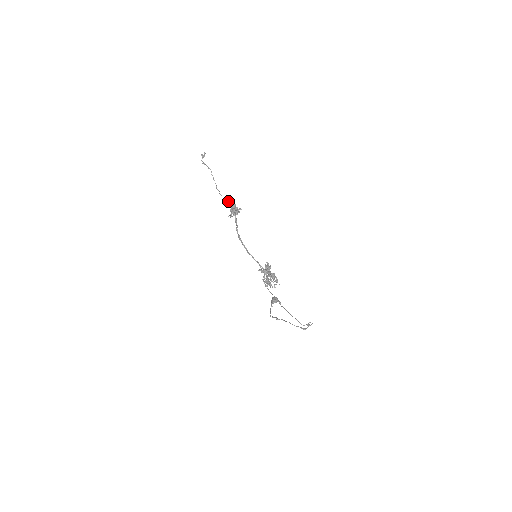
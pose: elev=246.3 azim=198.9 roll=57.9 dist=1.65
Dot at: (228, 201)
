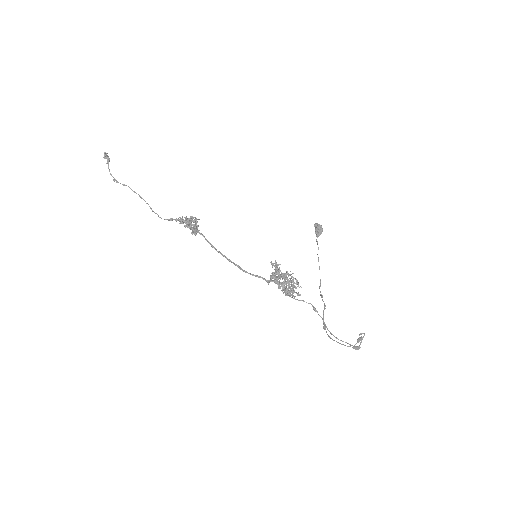
Dot at: (176, 221)
